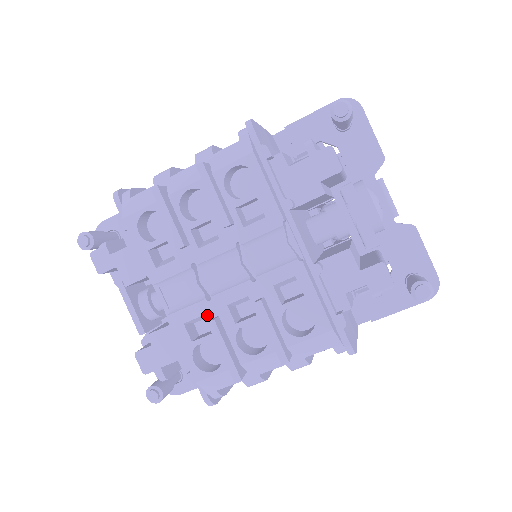
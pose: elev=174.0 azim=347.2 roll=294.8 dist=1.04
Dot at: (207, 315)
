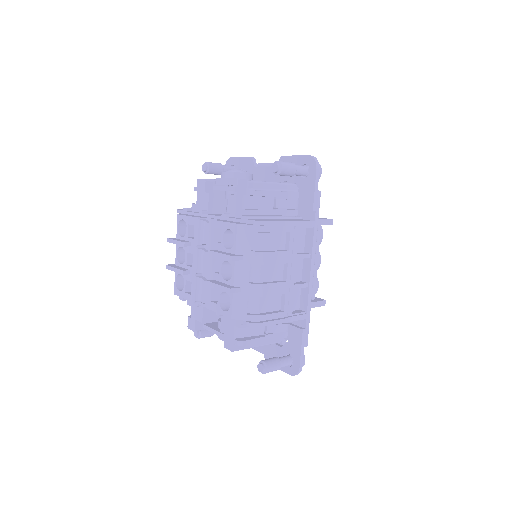
Dot at: occluded
